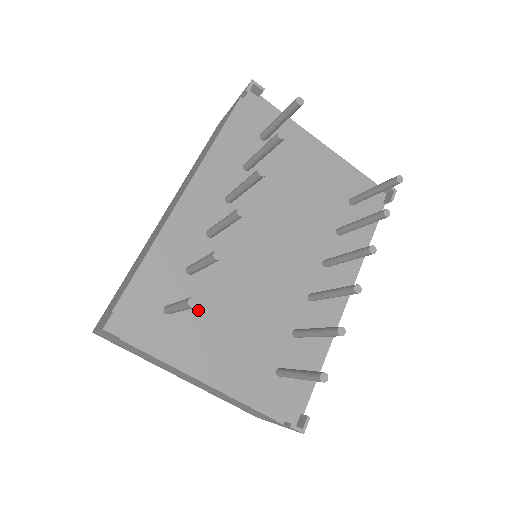
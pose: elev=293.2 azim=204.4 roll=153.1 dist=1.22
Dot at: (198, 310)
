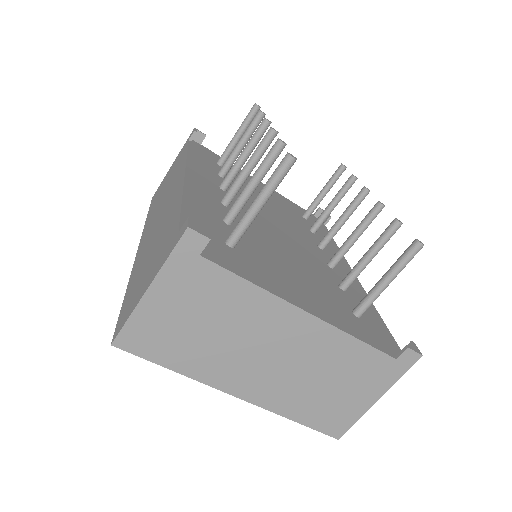
Dot at: (255, 252)
